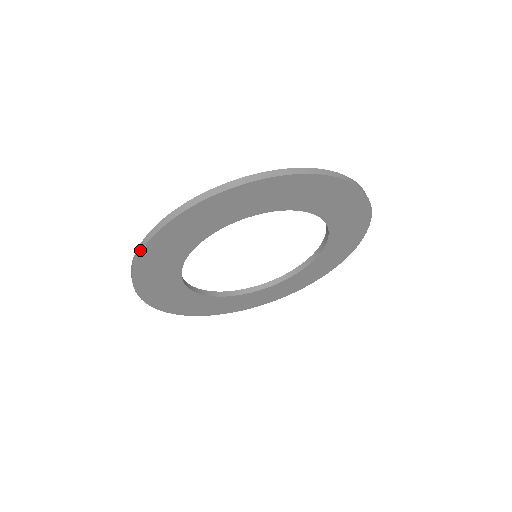
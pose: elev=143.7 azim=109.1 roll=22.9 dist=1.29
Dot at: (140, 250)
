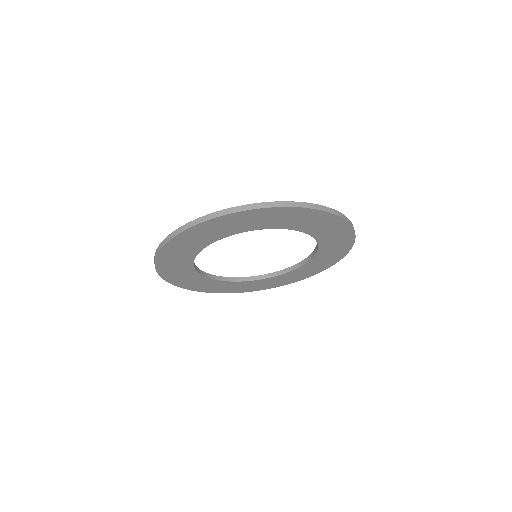
Dot at: (213, 217)
